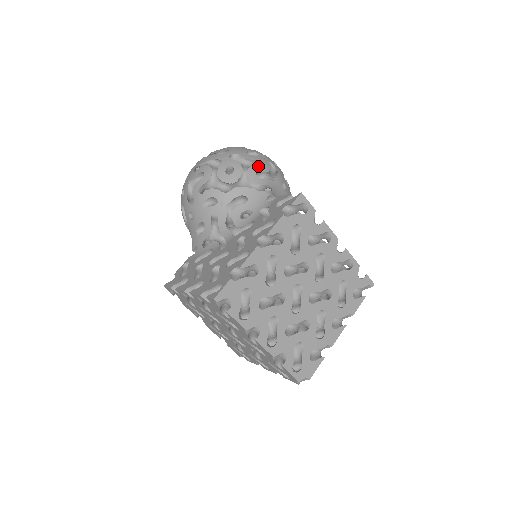
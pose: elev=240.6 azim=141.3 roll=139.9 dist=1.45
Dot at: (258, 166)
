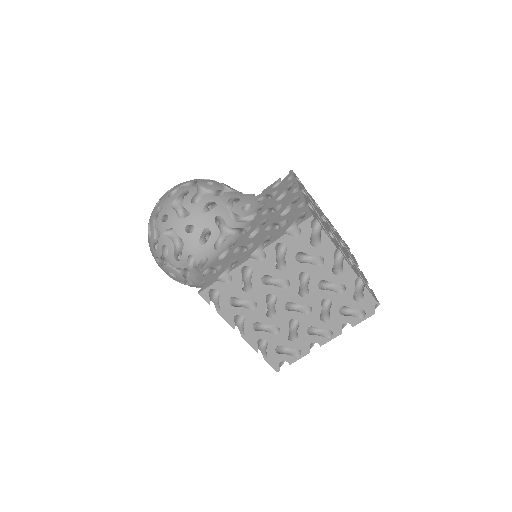
Dot at: occluded
